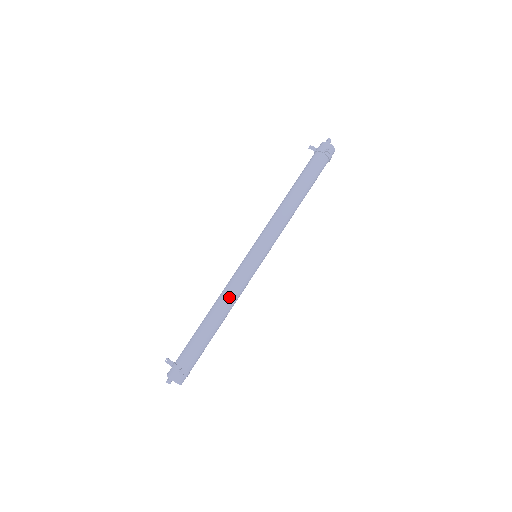
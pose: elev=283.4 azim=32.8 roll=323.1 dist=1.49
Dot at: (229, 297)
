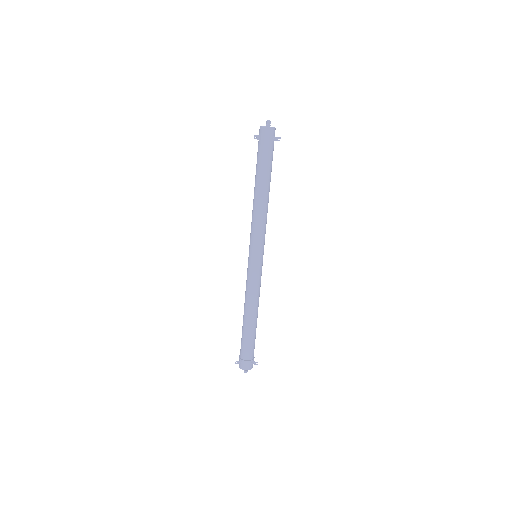
Dot at: (258, 299)
